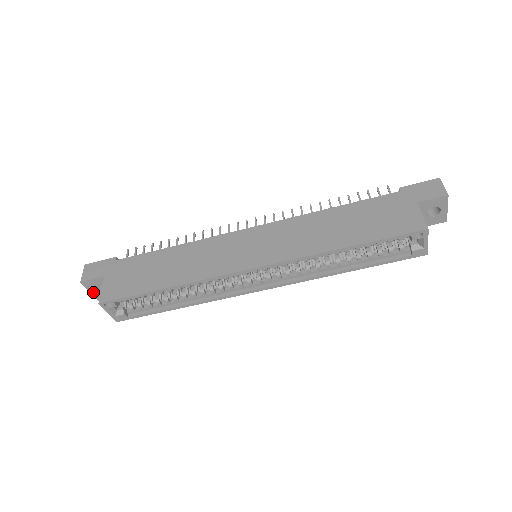
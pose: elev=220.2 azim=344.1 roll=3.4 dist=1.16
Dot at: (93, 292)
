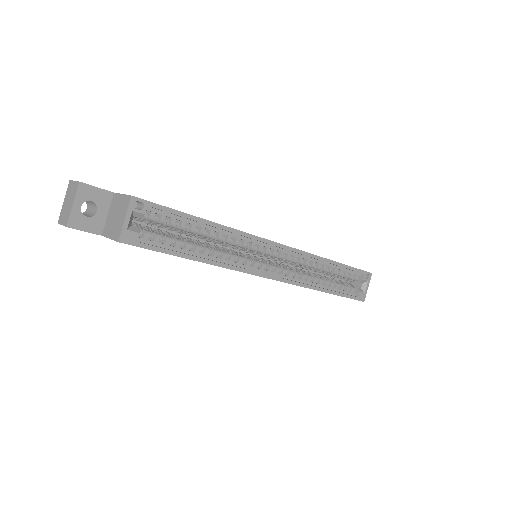
Dot at: (76, 208)
